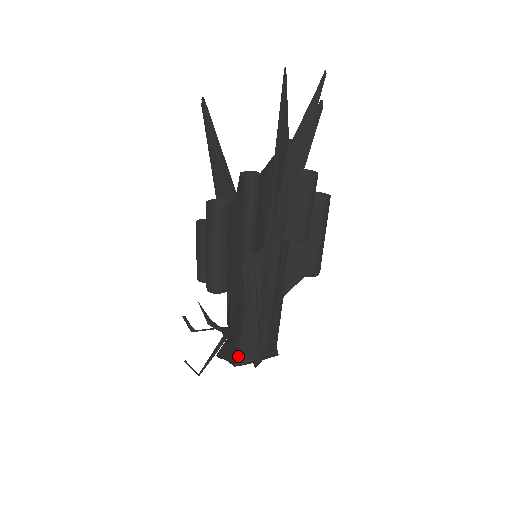
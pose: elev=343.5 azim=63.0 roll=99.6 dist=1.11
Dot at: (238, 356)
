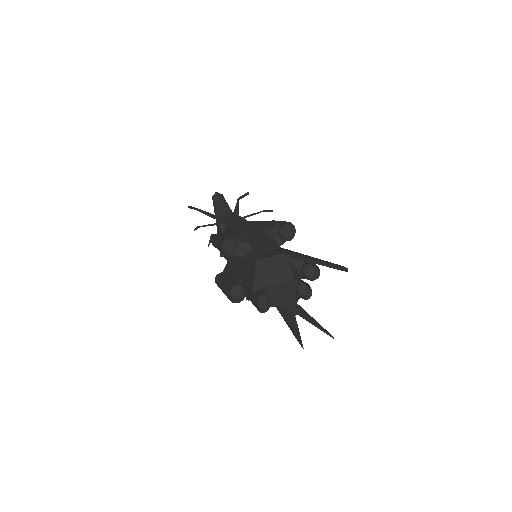
Dot at: occluded
